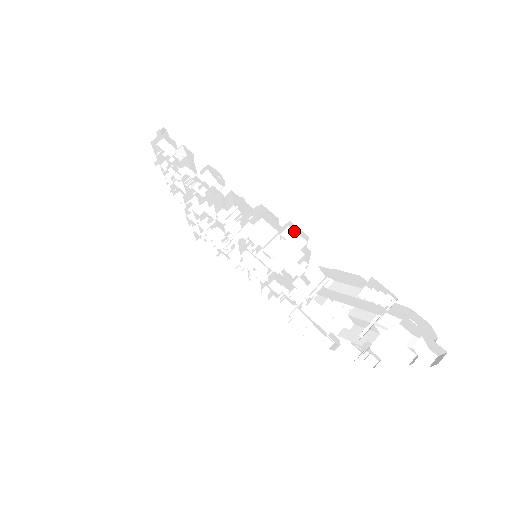
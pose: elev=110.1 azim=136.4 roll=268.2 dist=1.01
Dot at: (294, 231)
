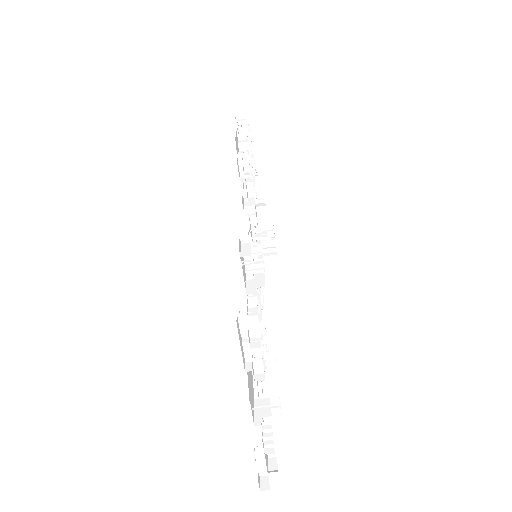
Dot at: occluded
